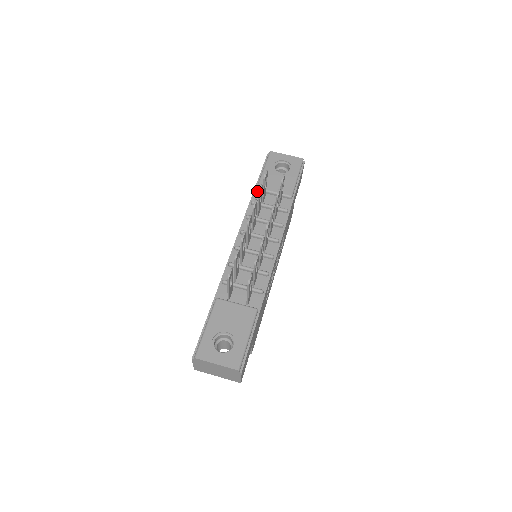
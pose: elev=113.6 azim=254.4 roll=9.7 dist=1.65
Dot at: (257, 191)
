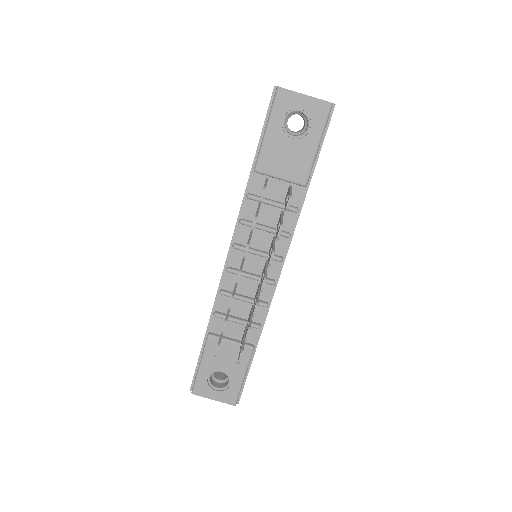
Dot at: (255, 172)
